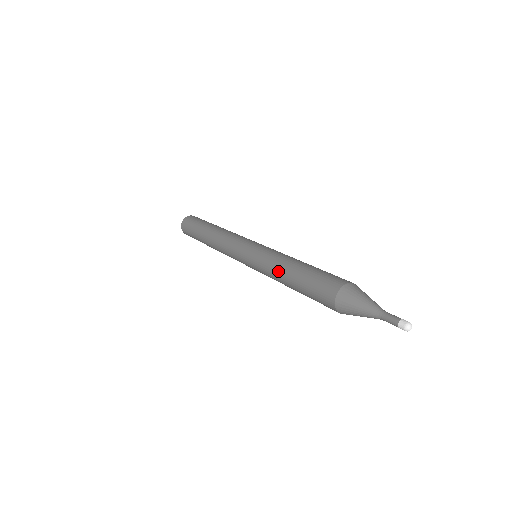
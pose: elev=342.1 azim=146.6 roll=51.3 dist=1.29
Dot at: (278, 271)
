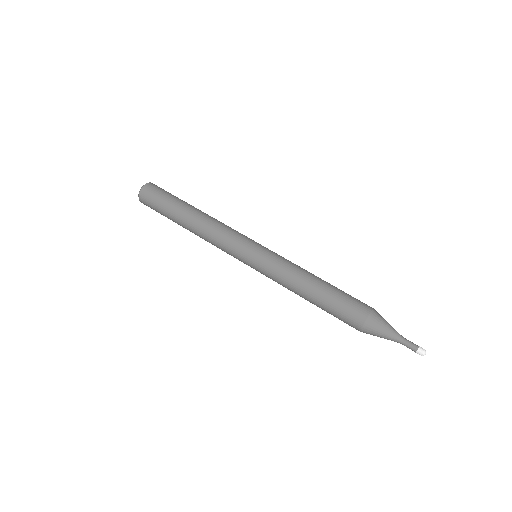
Dot at: (295, 293)
